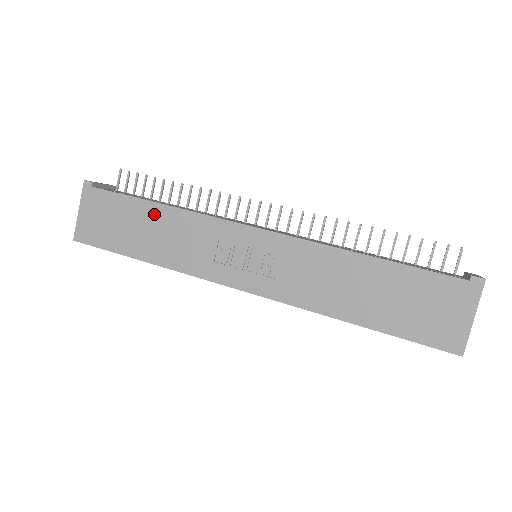
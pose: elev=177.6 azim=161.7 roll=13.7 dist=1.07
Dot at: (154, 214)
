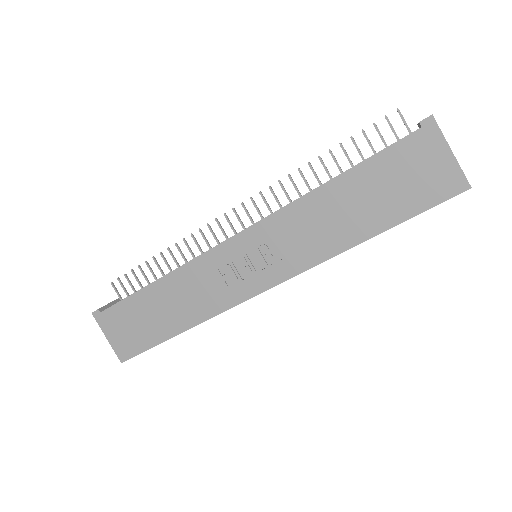
Dot at: (158, 292)
